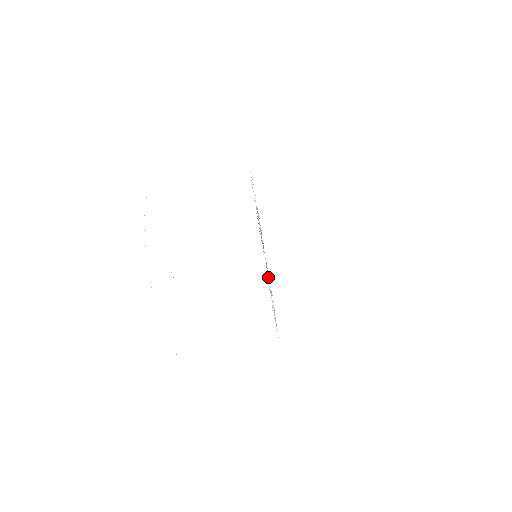
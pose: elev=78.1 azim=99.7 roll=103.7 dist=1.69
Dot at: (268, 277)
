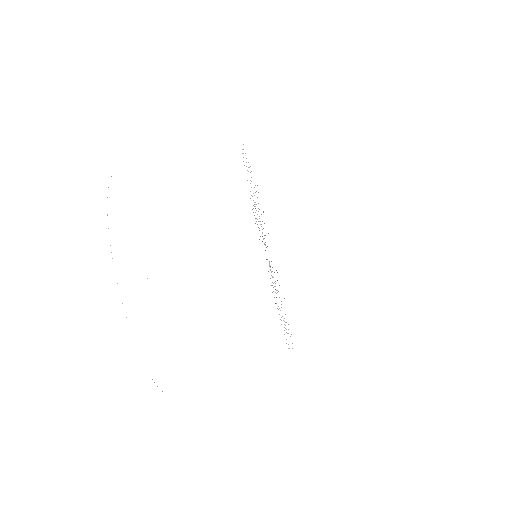
Dot at: occluded
